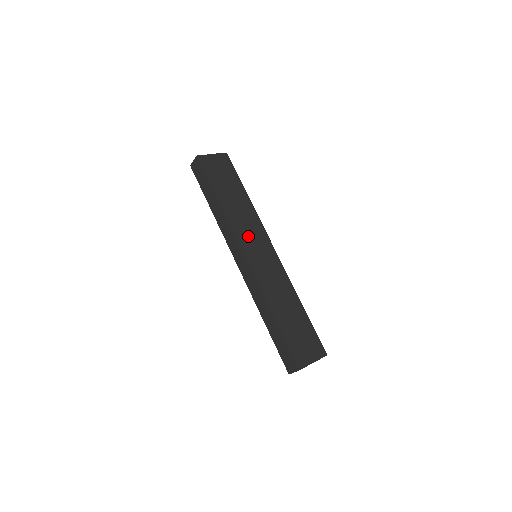
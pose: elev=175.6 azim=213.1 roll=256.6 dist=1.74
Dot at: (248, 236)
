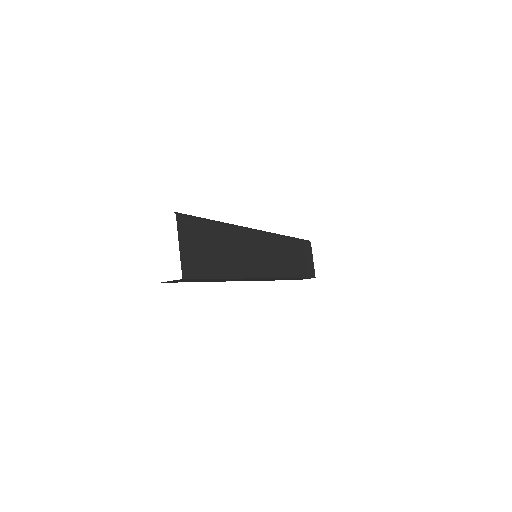
Dot at: (256, 260)
